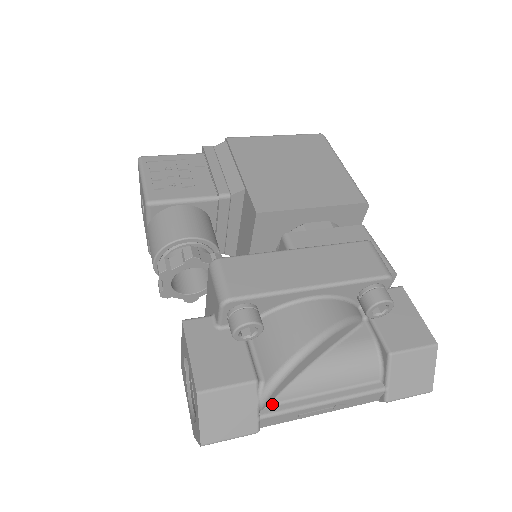
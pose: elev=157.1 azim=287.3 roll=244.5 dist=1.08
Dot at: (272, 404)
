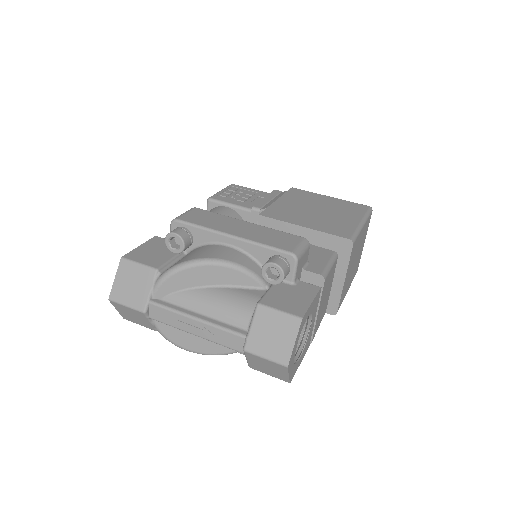
Dot at: (164, 300)
